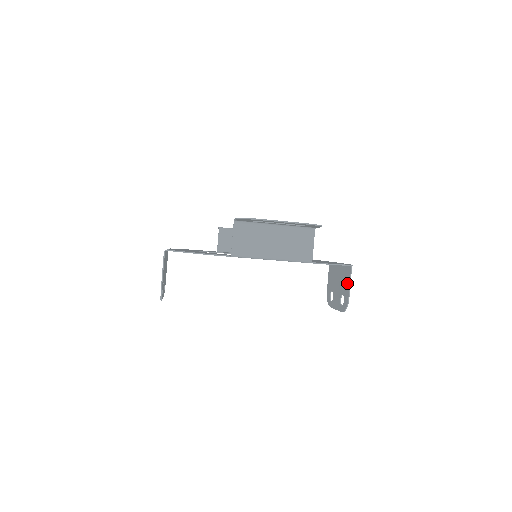
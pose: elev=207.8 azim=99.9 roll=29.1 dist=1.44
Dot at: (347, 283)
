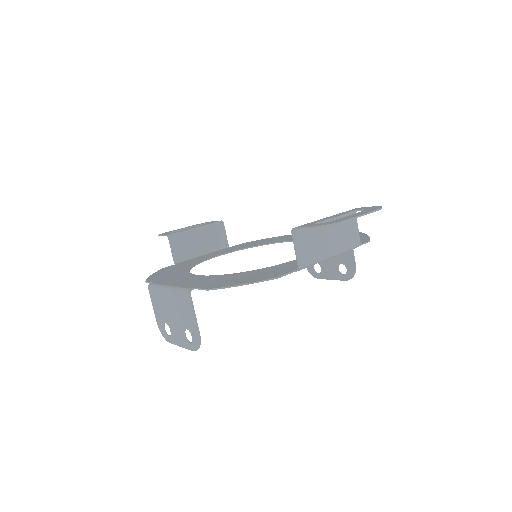
Dot at: (348, 251)
